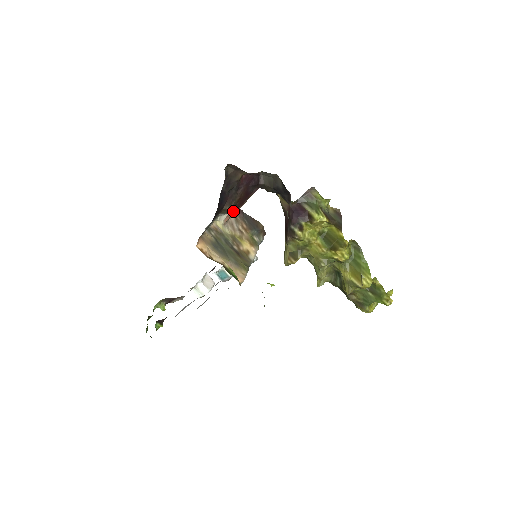
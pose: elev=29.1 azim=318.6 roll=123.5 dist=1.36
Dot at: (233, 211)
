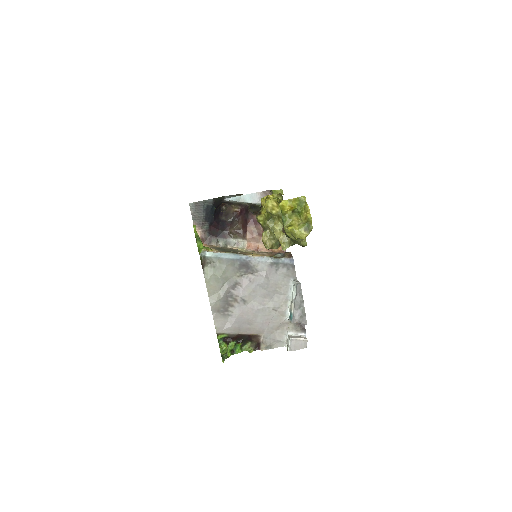
Dot at: (245, 237)
